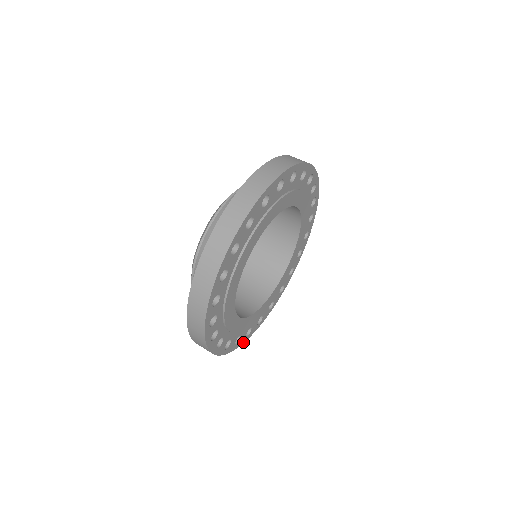
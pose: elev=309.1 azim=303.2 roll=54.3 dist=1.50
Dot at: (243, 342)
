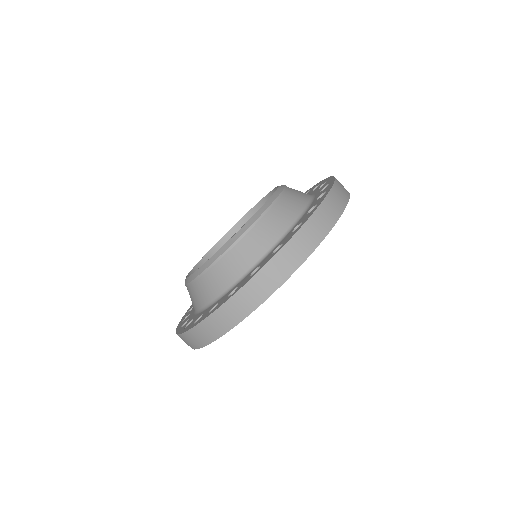
Dot at: occluded
